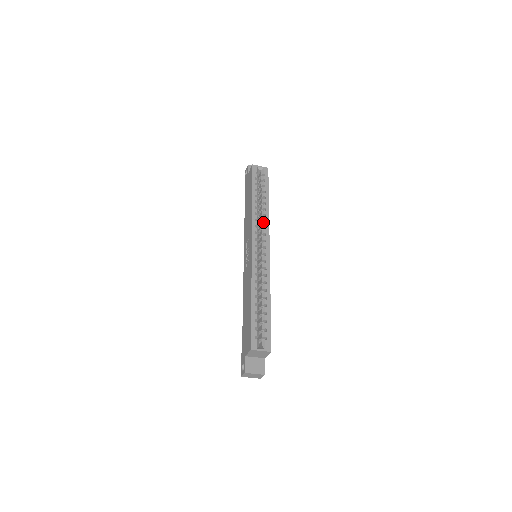
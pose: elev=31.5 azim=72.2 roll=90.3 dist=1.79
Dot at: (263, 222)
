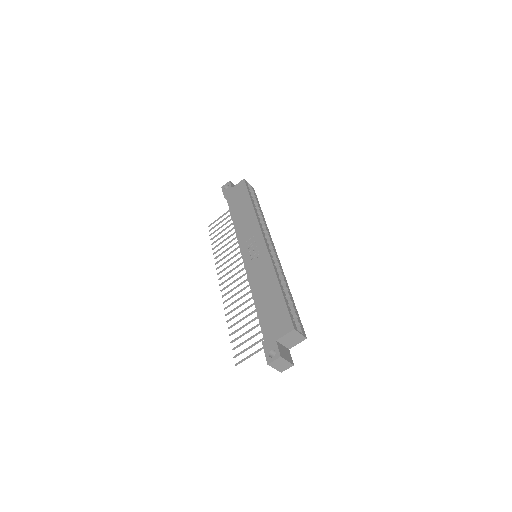
Dot at: occluded
